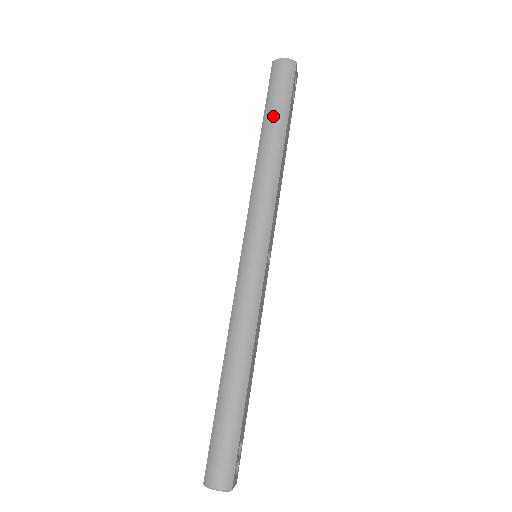
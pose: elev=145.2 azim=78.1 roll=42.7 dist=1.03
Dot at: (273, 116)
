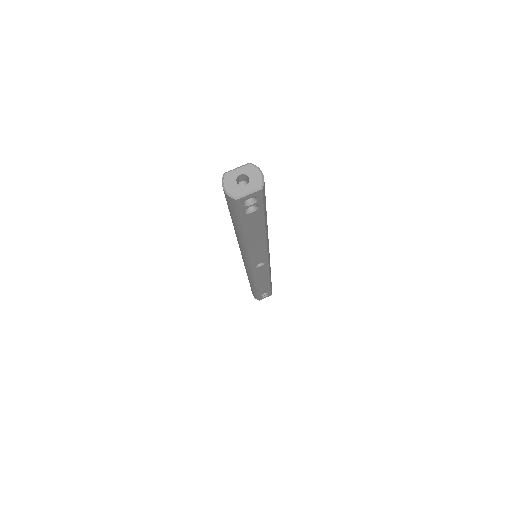
Dot at: (231, 218)
